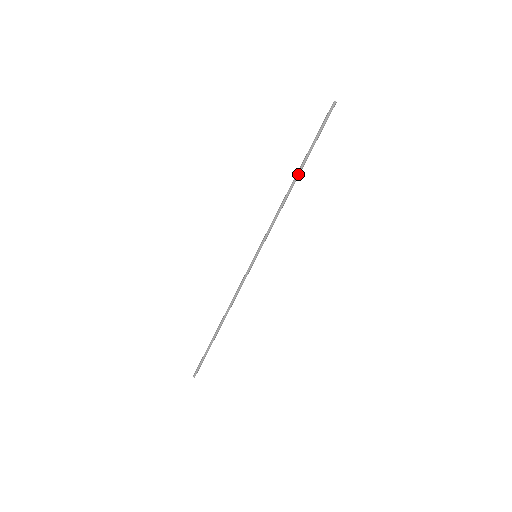
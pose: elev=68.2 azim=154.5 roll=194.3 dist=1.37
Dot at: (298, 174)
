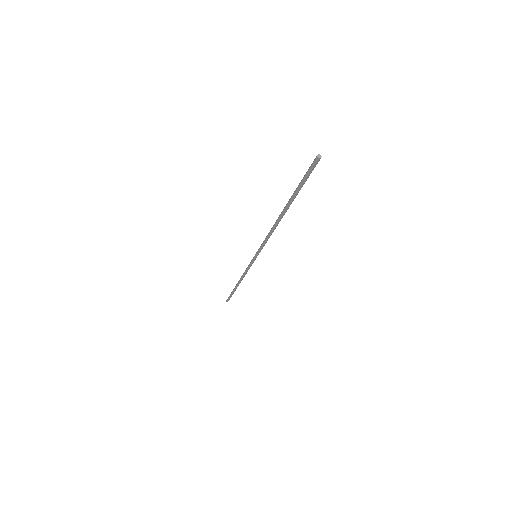
Dot at: (284, 213)
